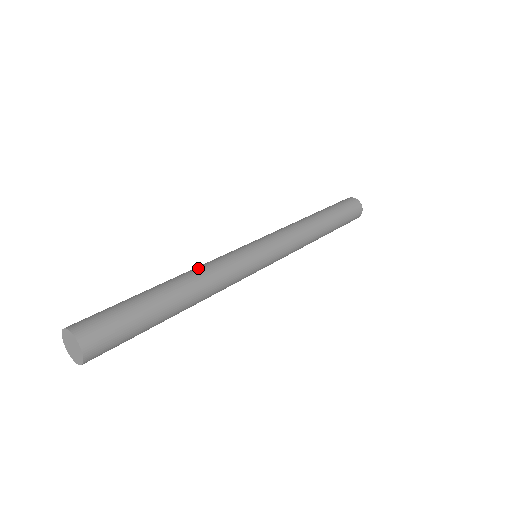
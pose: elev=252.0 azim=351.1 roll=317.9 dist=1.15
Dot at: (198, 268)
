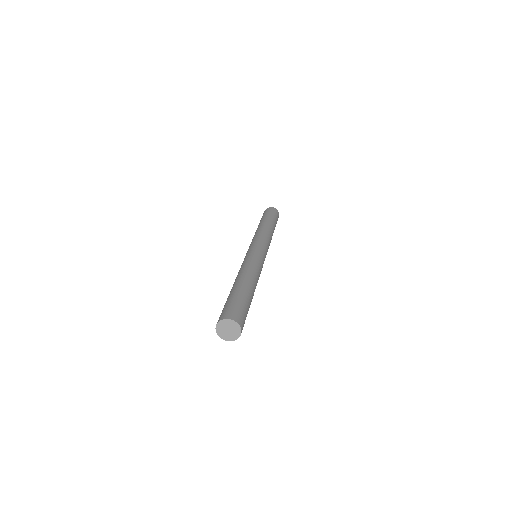
Dot at: (238, 273)
